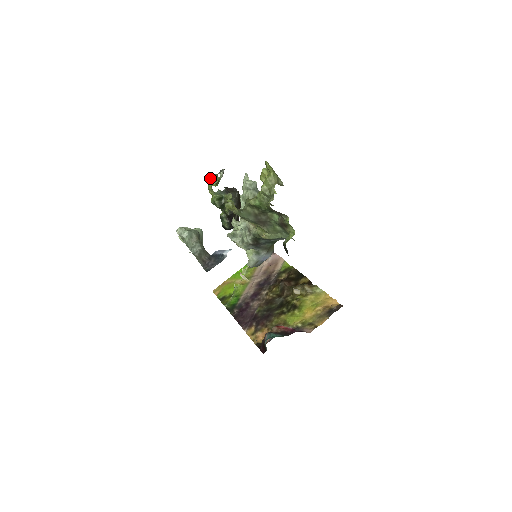
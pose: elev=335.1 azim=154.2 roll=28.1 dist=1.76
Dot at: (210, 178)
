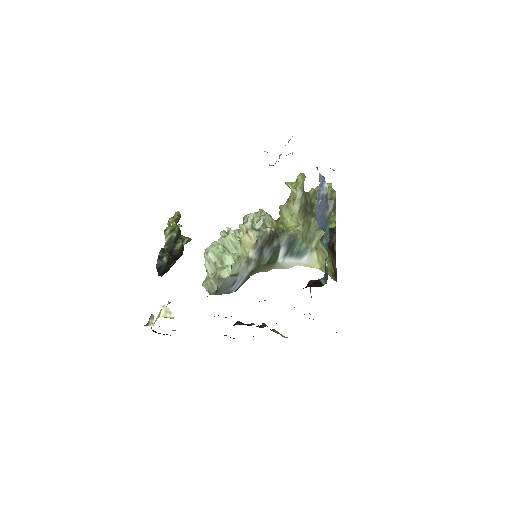
Dot at: (178, 214)
